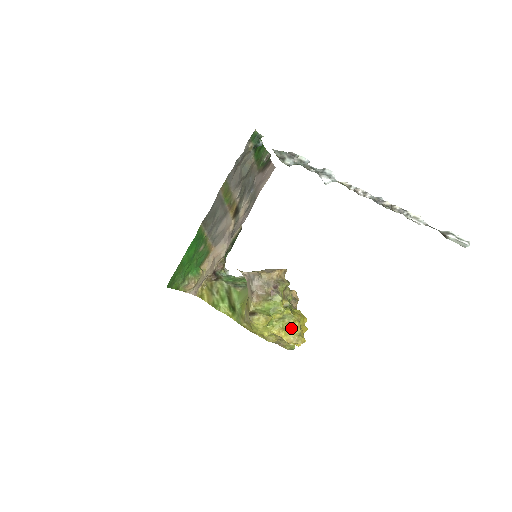
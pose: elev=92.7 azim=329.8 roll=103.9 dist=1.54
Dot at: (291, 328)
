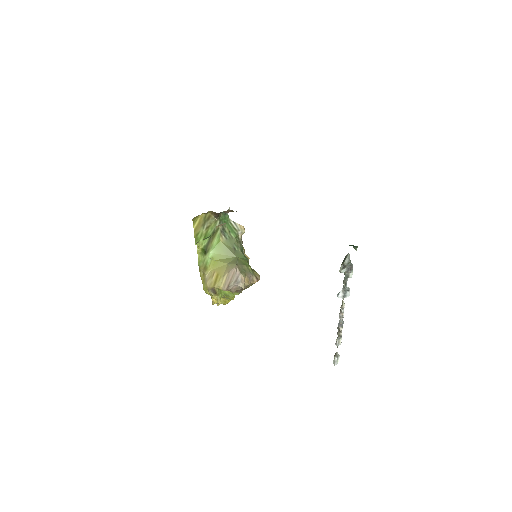
Dot at: (223, 302)
